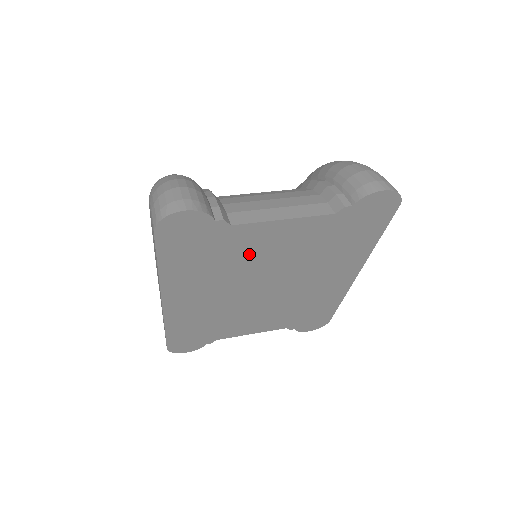
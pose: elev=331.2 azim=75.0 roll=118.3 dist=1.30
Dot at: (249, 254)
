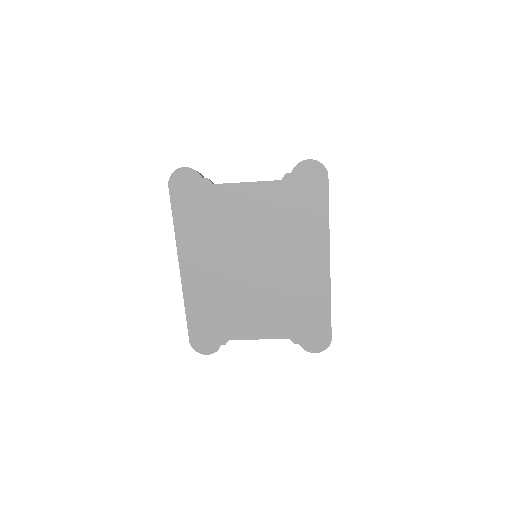
Dot at: (231, 217)
